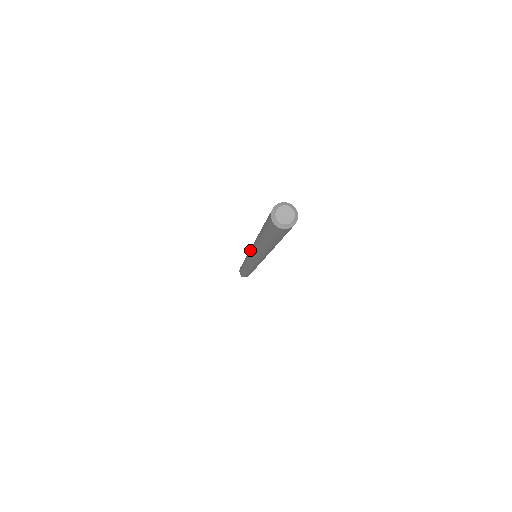
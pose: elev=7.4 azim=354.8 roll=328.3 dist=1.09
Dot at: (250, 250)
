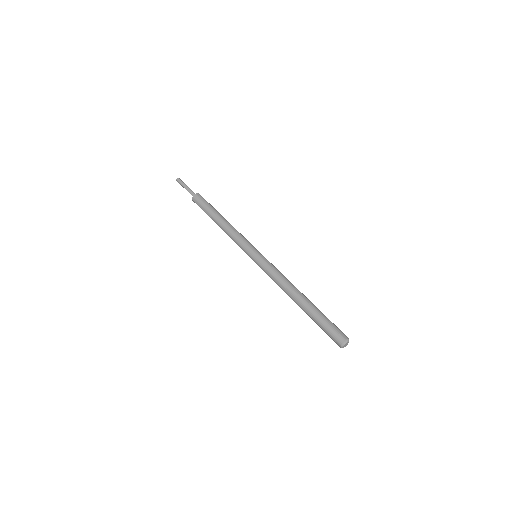
Dot at: (268, 267)
